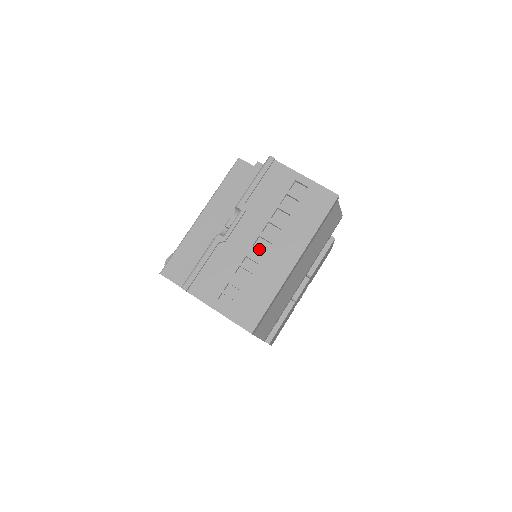
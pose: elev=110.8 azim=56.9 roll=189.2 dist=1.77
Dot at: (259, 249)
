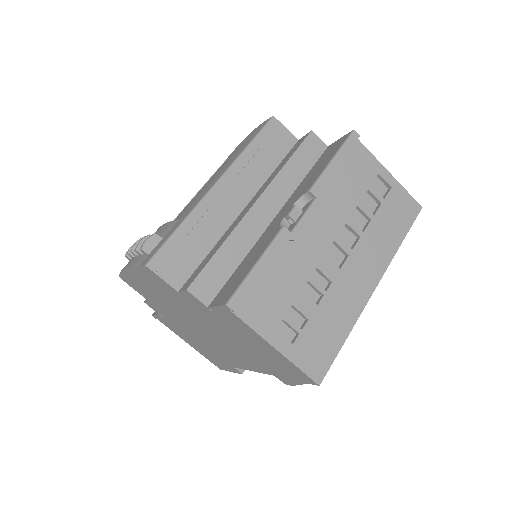
Dot at: (330, 260)
